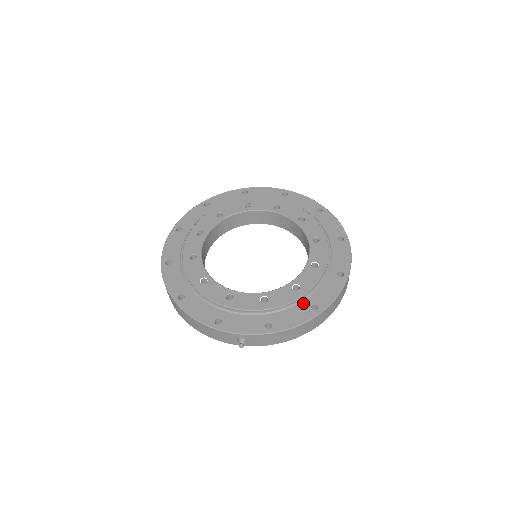
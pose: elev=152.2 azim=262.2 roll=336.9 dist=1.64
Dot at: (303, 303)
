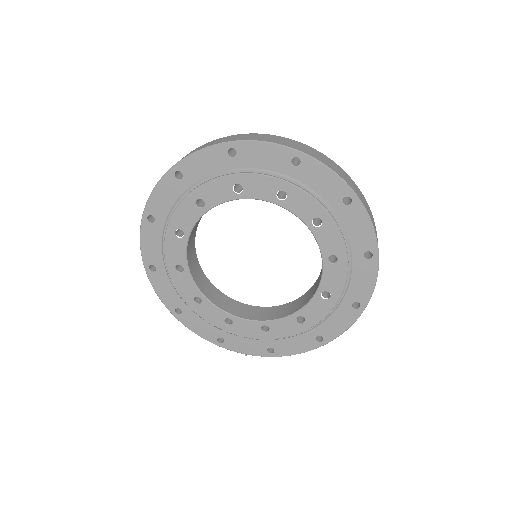
Dot at: (307, 333)
